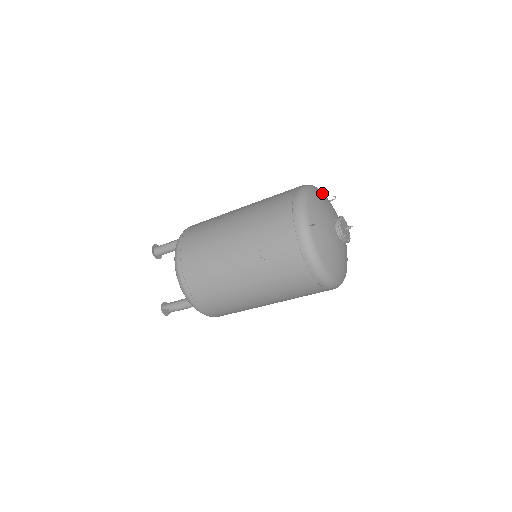
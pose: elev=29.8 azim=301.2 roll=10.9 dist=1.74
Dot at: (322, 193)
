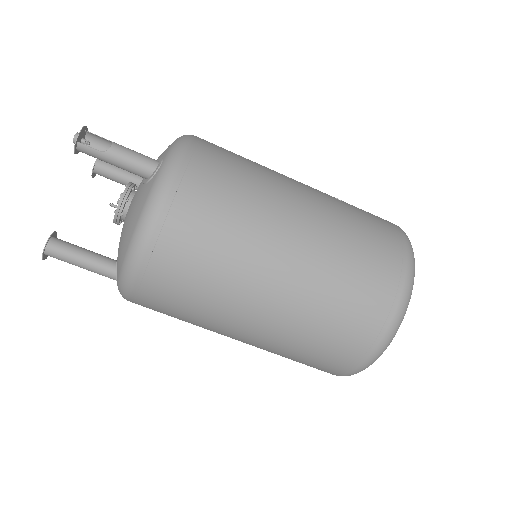
Dot at: occluded
